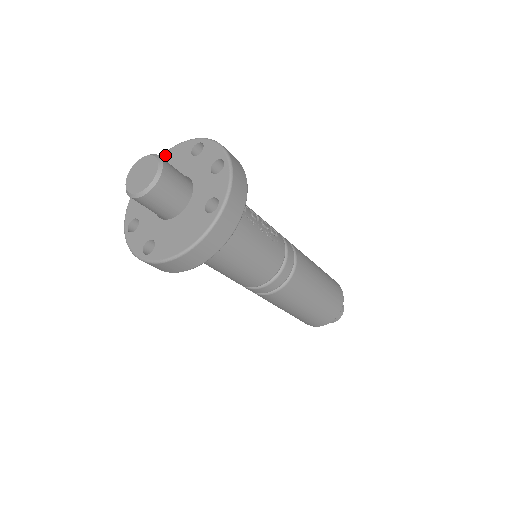
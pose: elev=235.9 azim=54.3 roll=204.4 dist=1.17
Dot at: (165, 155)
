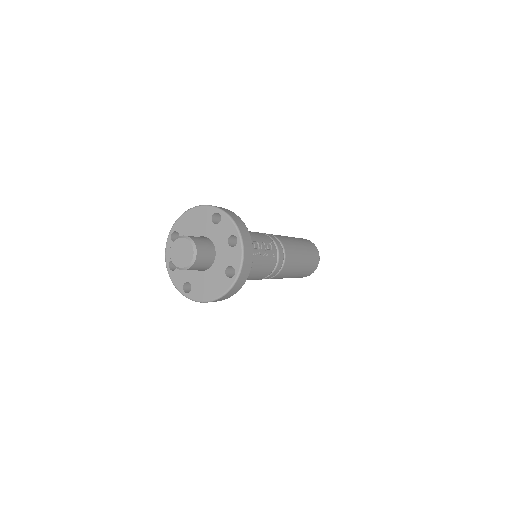
Dot at: (191, 212)
